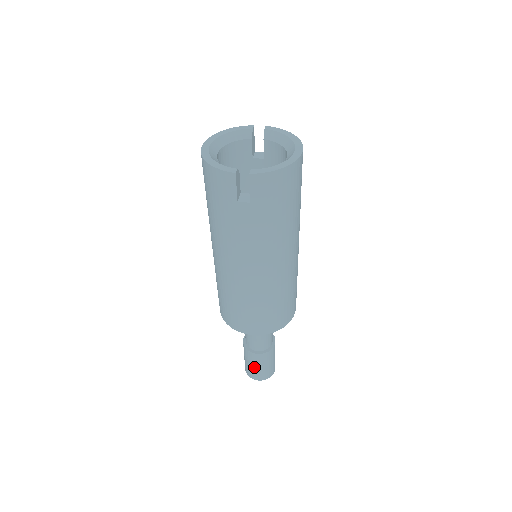
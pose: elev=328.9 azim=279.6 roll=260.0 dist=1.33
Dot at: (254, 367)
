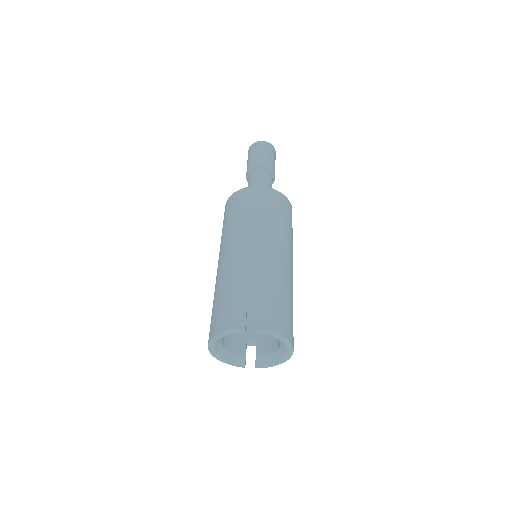
Dot at: occluded
